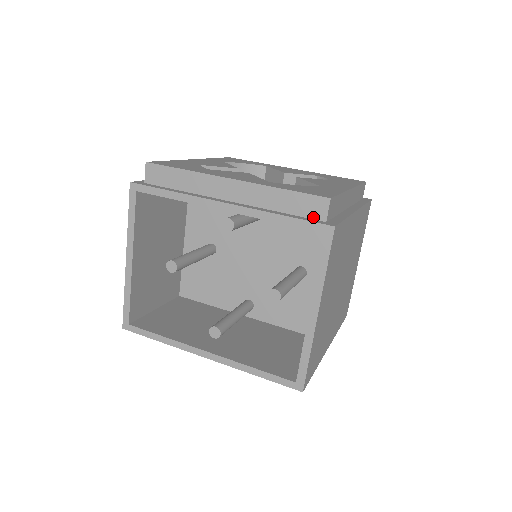
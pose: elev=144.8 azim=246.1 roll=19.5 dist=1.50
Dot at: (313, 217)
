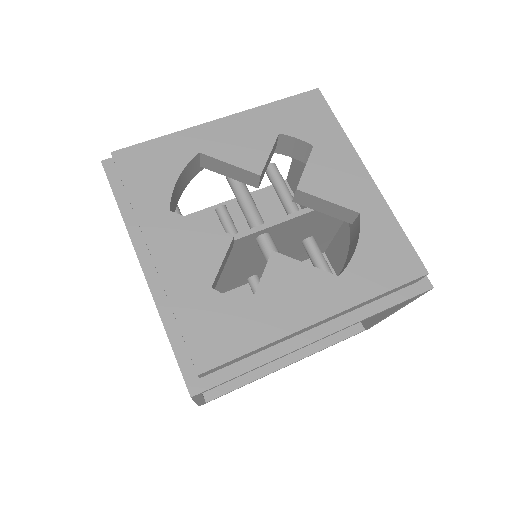
Dot at: (406, 287)
